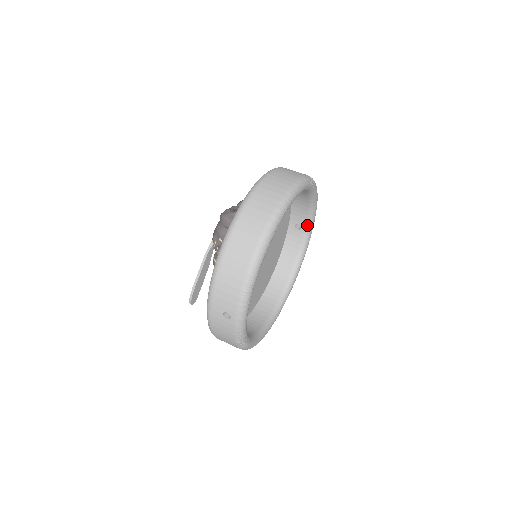
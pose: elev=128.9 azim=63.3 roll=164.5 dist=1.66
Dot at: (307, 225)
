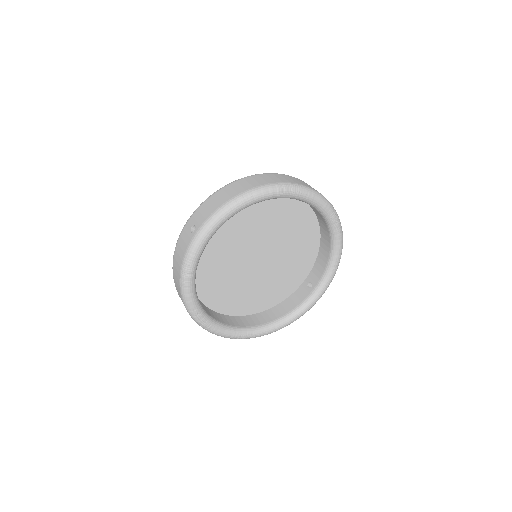
Dot at: (317, 286)
